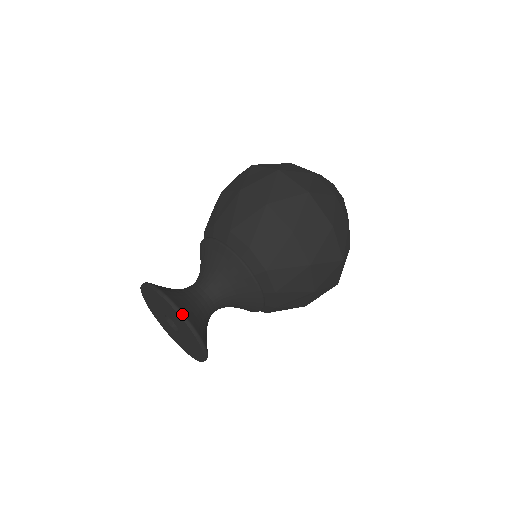
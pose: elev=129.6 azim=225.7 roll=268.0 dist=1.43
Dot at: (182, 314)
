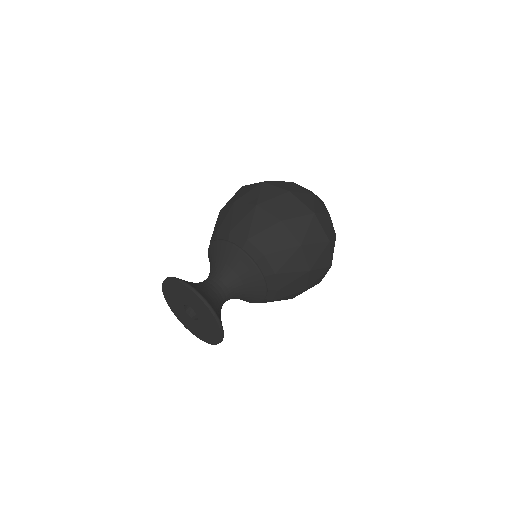
Dot at: (220, 324)
